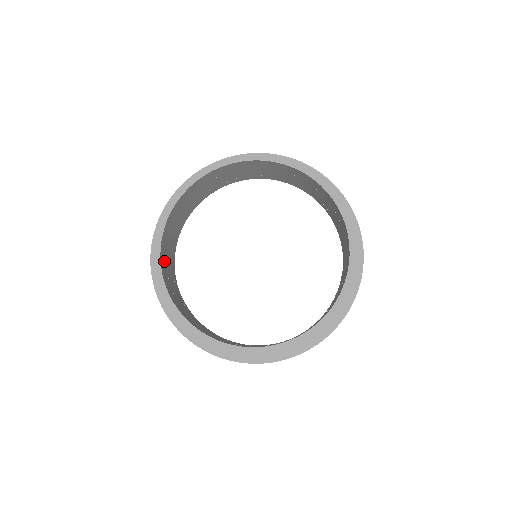
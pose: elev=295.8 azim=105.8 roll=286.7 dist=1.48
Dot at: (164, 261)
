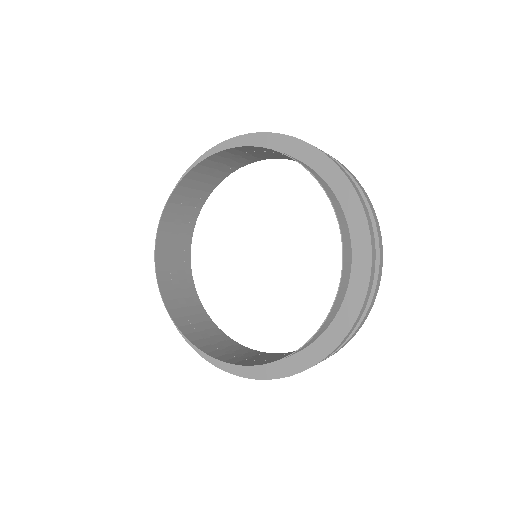
Dot at: (175, 206)
